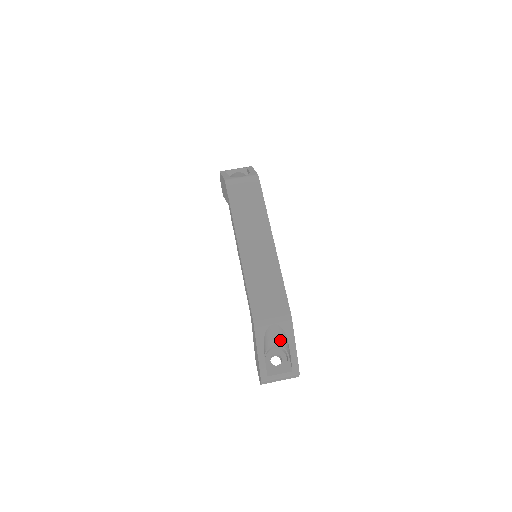
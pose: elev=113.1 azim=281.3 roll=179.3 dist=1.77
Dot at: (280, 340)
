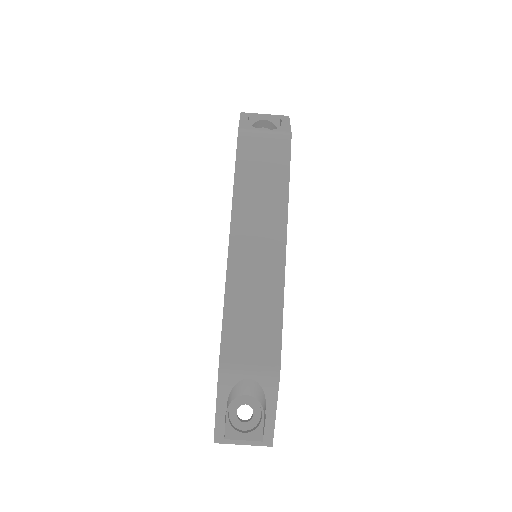
Dot at: (256, 394)
